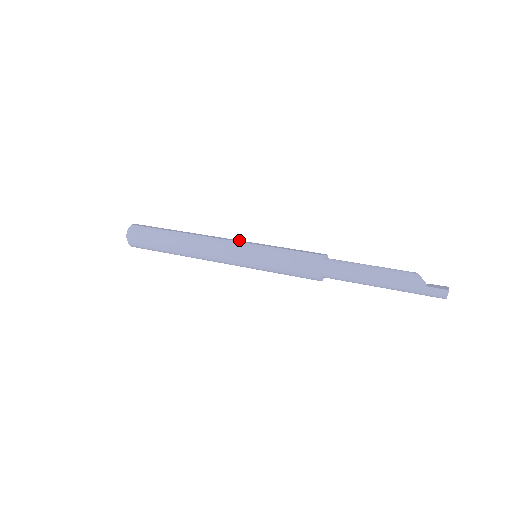
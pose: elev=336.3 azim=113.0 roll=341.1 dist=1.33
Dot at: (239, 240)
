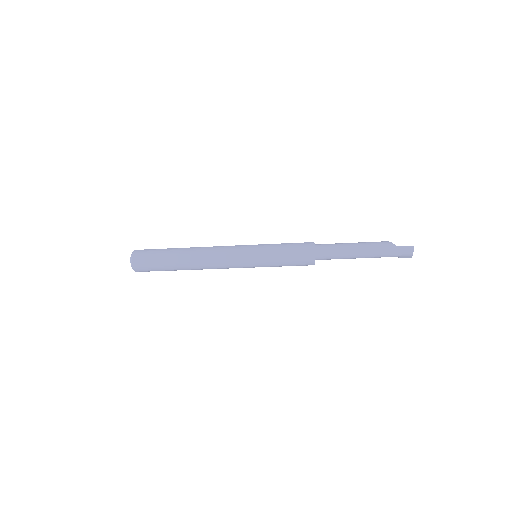
Dot at: occluded
